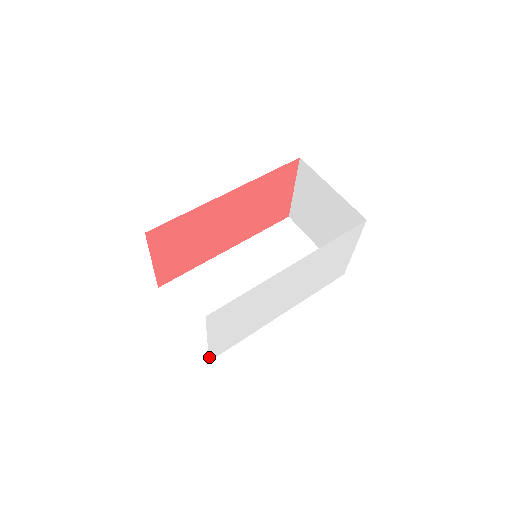
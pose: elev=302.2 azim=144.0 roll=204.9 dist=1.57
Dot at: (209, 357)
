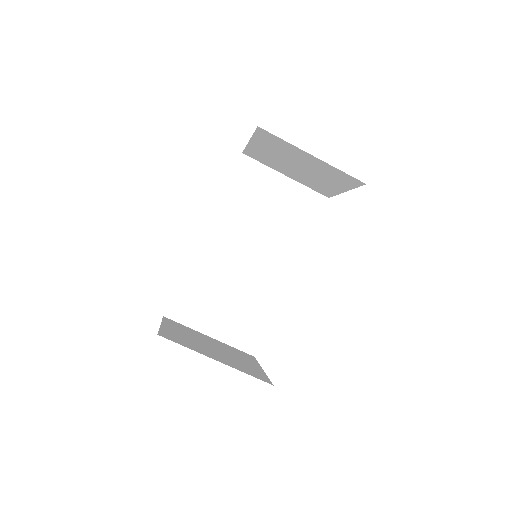
Dot at: occluded
